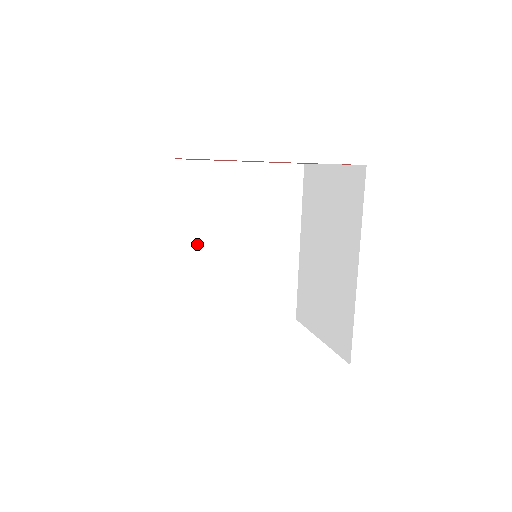
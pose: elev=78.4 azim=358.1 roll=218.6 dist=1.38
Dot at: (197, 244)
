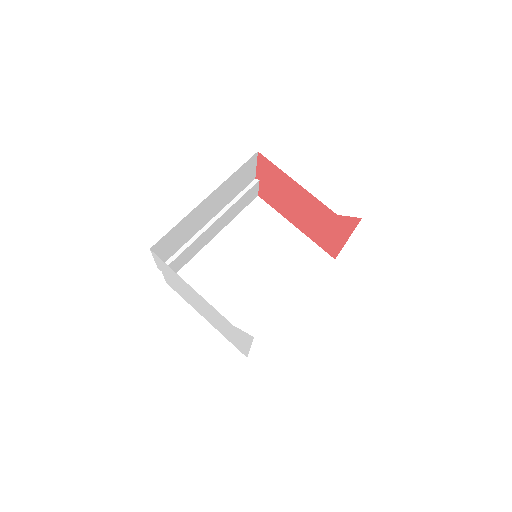
Dot at: (229, 246)
